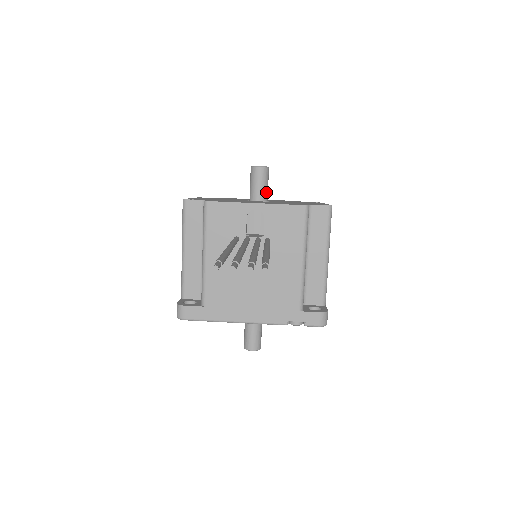
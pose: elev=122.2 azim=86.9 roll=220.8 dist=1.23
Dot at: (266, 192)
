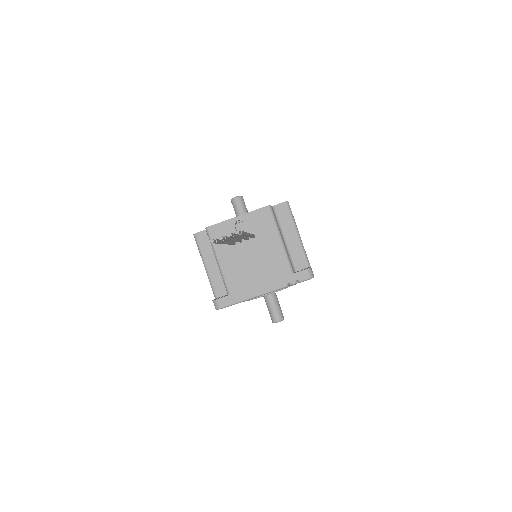
Dot at: (246, 212)
